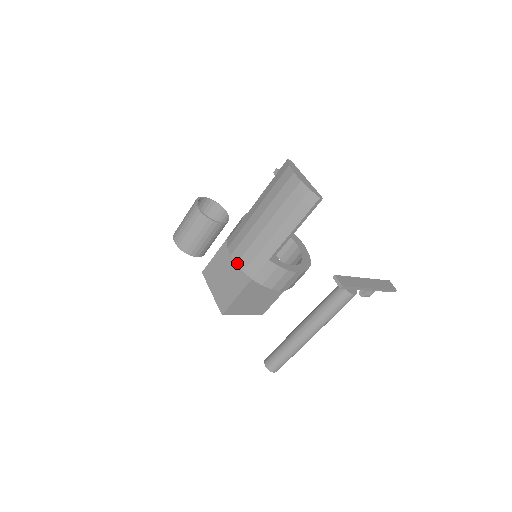
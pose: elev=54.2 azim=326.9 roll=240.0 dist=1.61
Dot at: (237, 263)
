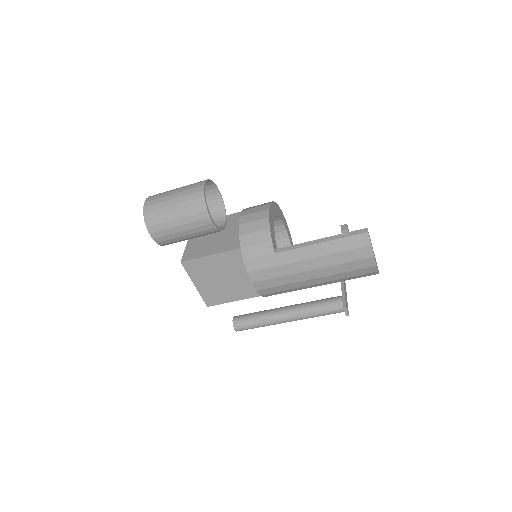
Dot at: (258, 291)
